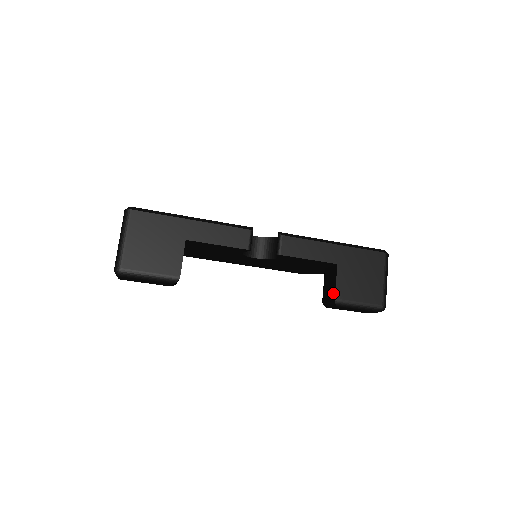
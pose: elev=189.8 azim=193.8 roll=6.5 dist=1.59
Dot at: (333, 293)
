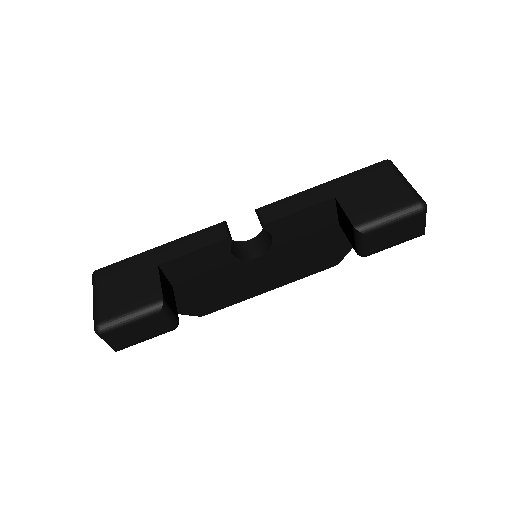
Dot at: (349, 225)
